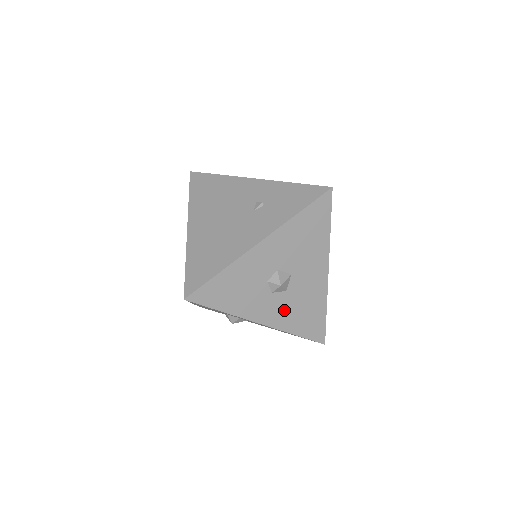
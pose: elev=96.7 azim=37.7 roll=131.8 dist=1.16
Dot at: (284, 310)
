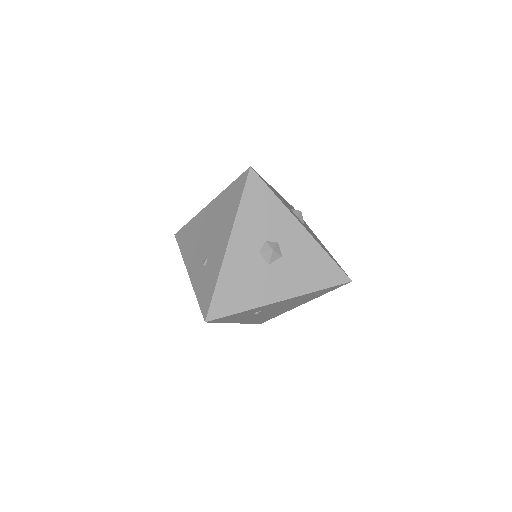
Dot at: occluded
